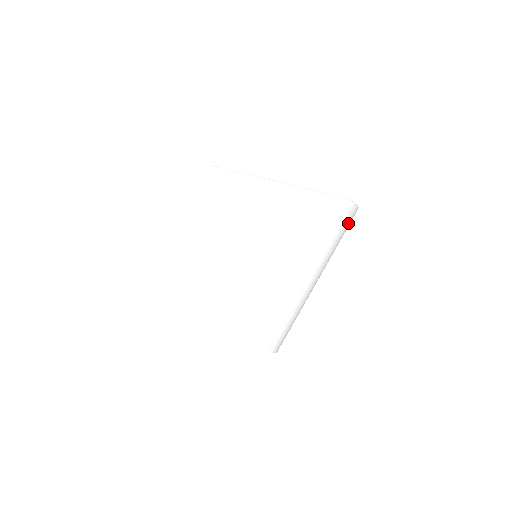
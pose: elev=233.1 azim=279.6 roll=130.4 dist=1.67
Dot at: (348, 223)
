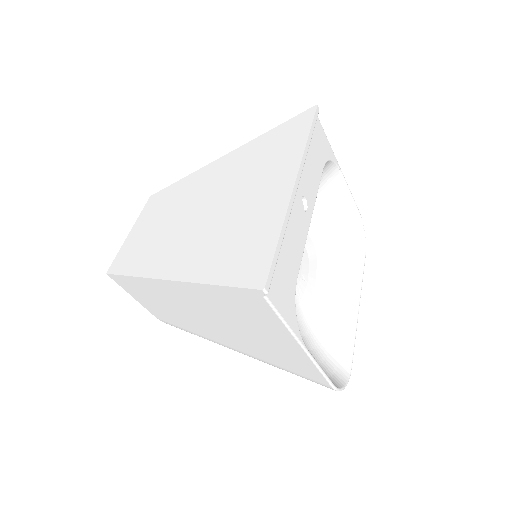
Dot at: occluded
